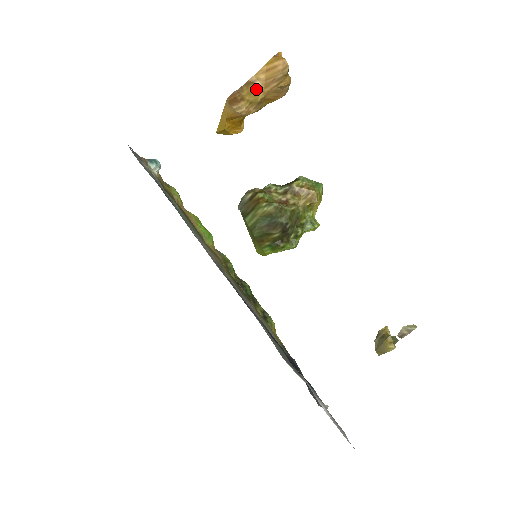
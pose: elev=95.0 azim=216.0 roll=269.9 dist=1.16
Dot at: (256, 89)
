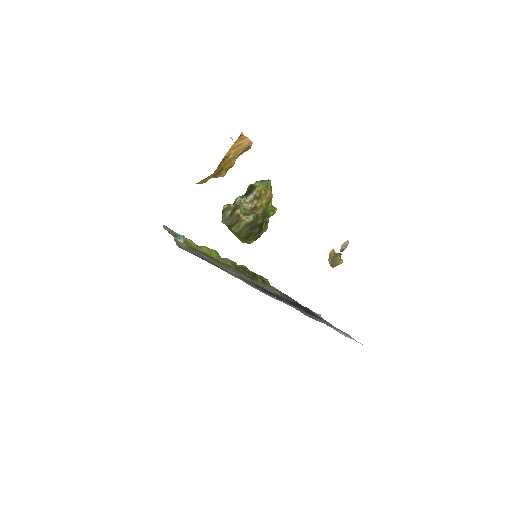
Dot at: (230, 160)
